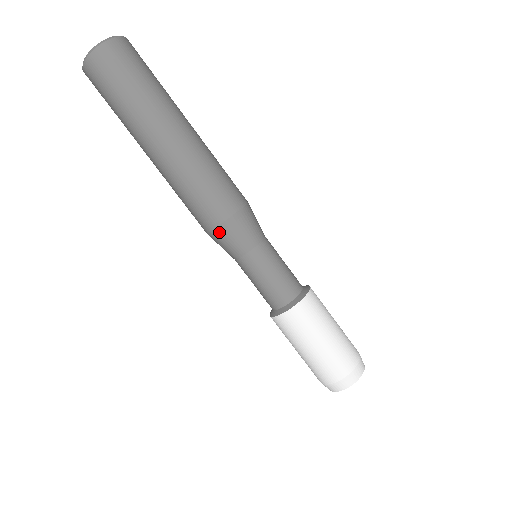
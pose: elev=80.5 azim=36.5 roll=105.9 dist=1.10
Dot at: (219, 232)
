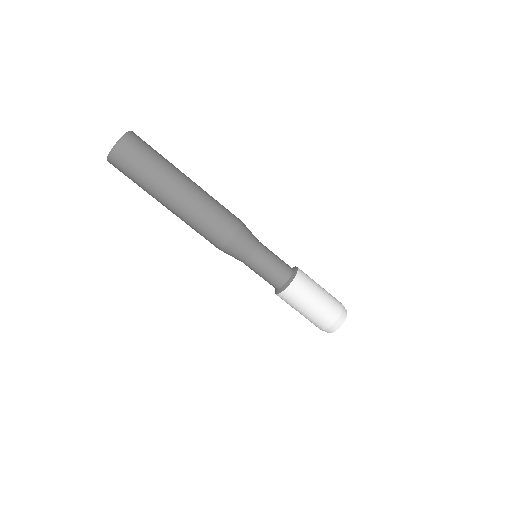
Dot at: occluded
